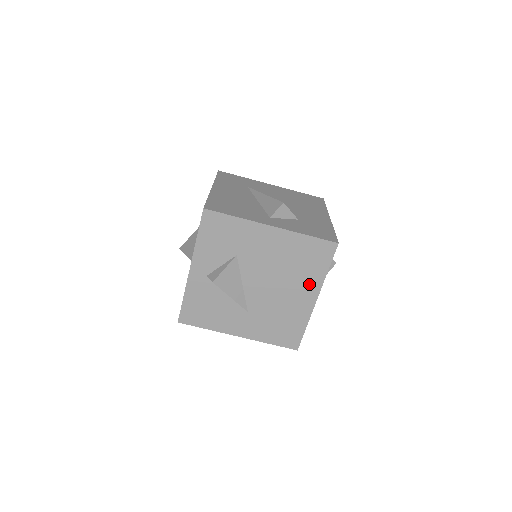
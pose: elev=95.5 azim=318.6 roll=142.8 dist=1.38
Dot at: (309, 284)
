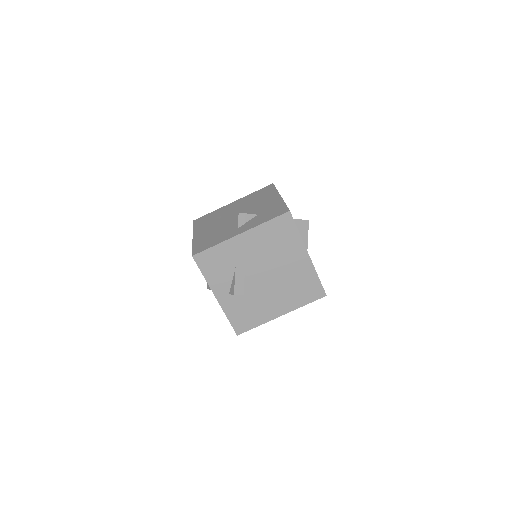
Dot at: (295, 249)
